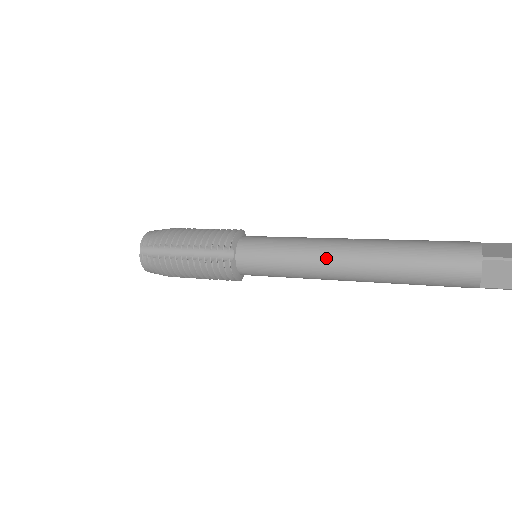
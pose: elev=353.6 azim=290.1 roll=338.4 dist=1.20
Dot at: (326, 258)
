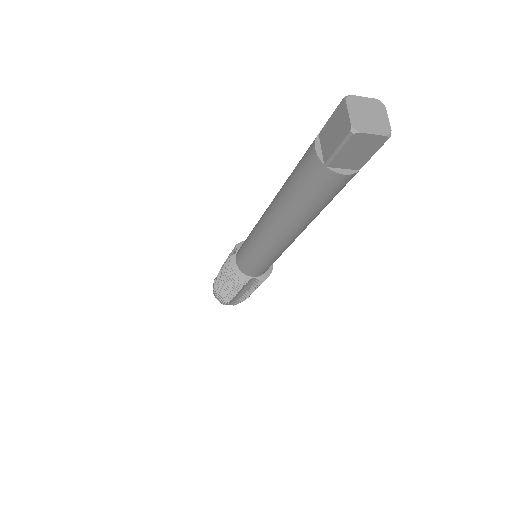
Dot at: (261, 217)
